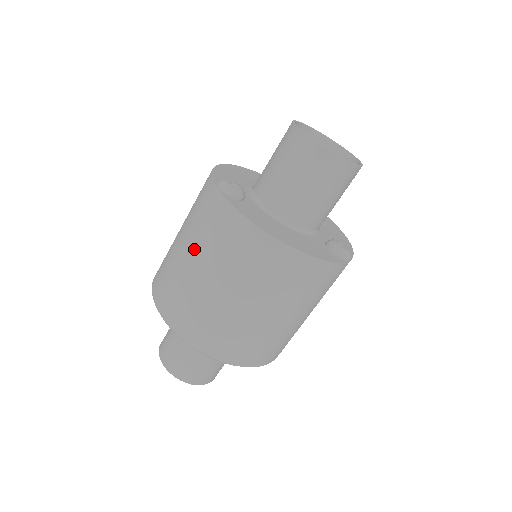
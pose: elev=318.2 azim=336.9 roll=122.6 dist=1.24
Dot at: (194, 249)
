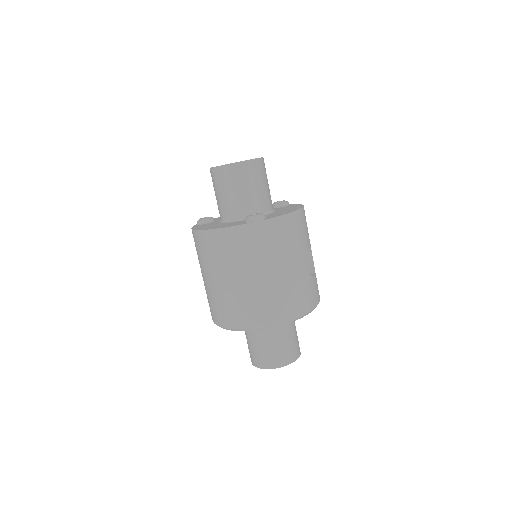
Dot at: occluded
